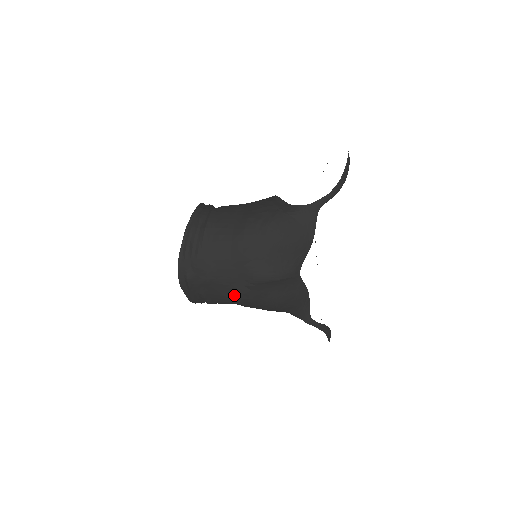
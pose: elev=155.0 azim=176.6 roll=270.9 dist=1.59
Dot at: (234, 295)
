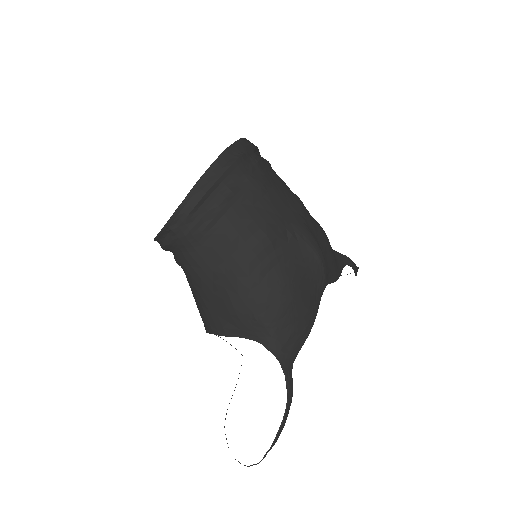
Dot at: (266, 228)
